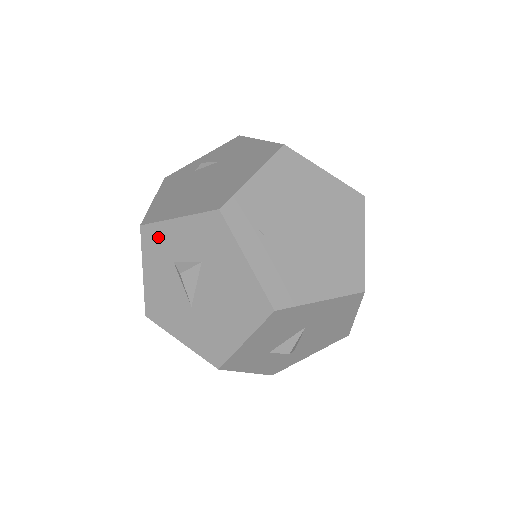
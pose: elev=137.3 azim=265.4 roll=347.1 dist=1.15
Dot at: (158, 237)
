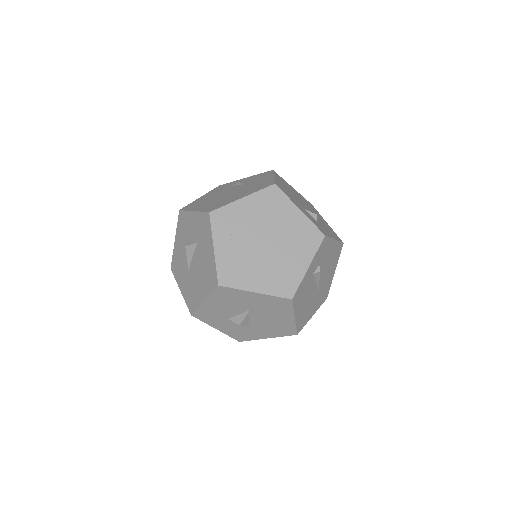
Dot at: (184, 220)
